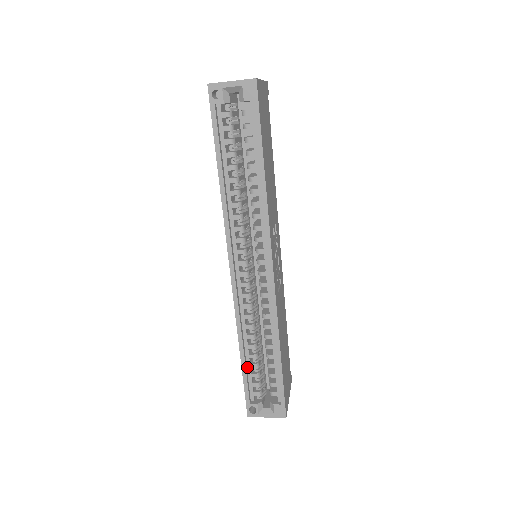
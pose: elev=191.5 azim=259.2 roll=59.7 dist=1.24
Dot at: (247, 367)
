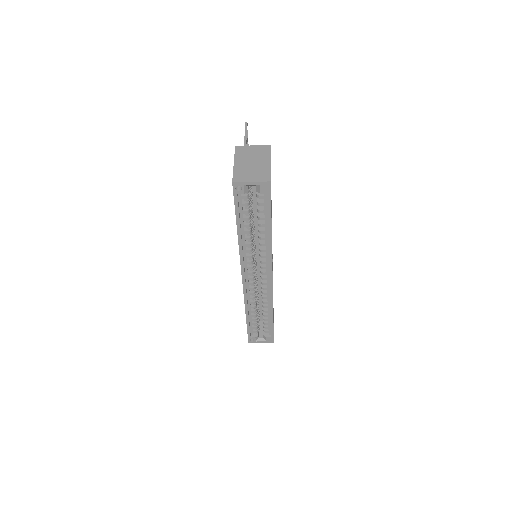
Dot at: (249, 321)
